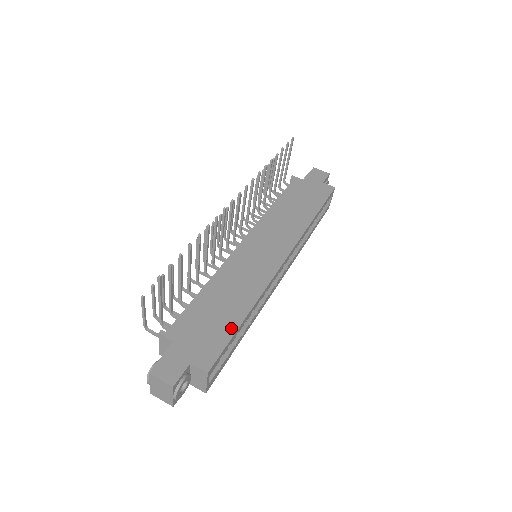
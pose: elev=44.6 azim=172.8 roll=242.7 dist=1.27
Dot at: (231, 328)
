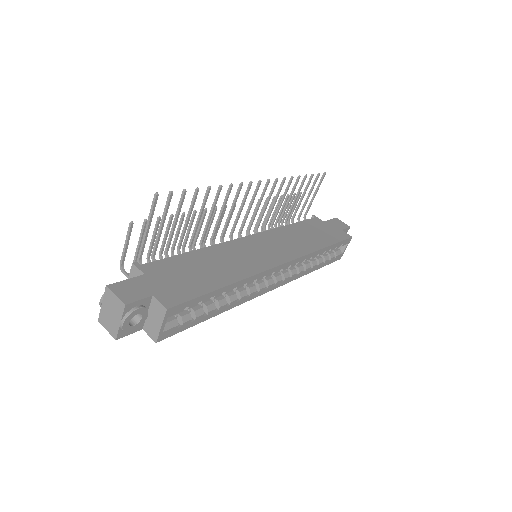
Dot at: (208, 287)
